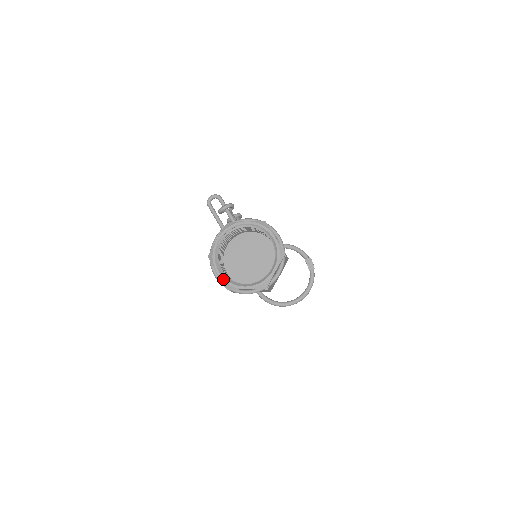
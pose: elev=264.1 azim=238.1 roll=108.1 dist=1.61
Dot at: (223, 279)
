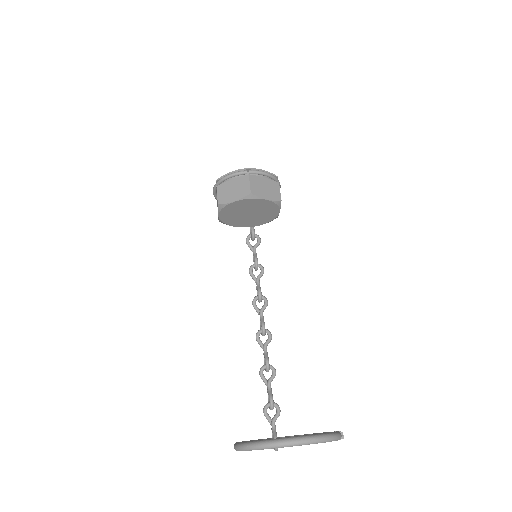
Dot at: occluded
